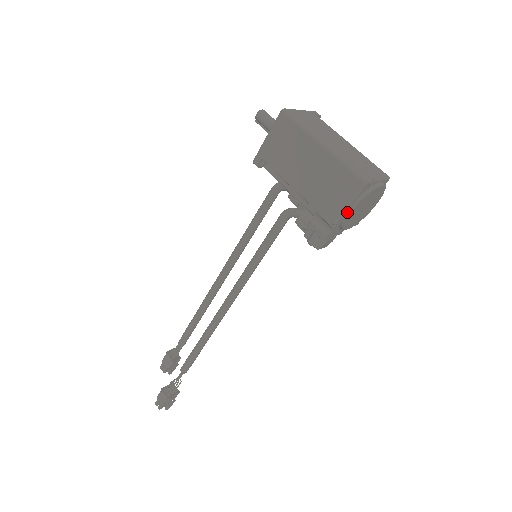
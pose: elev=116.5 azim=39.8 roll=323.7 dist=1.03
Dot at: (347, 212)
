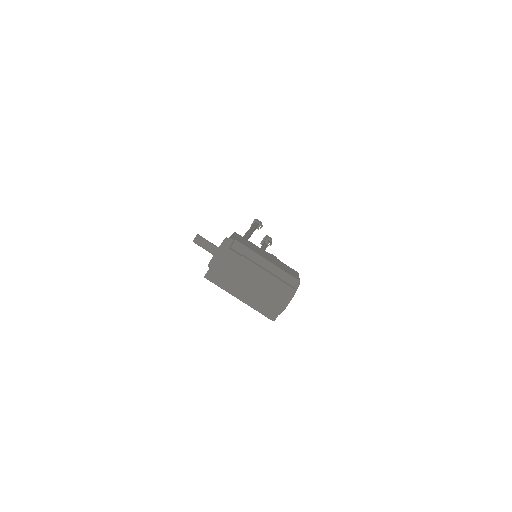
Dot at: occluded
